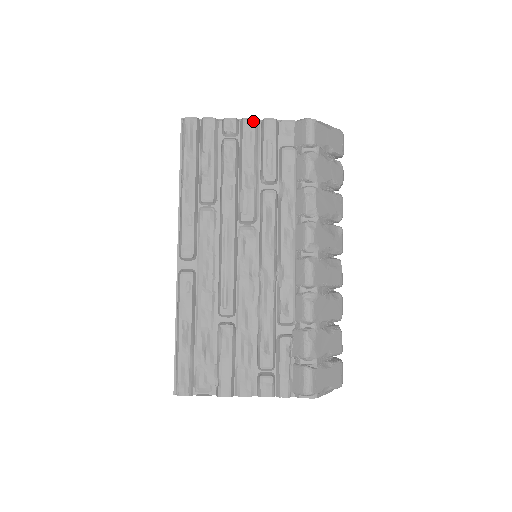
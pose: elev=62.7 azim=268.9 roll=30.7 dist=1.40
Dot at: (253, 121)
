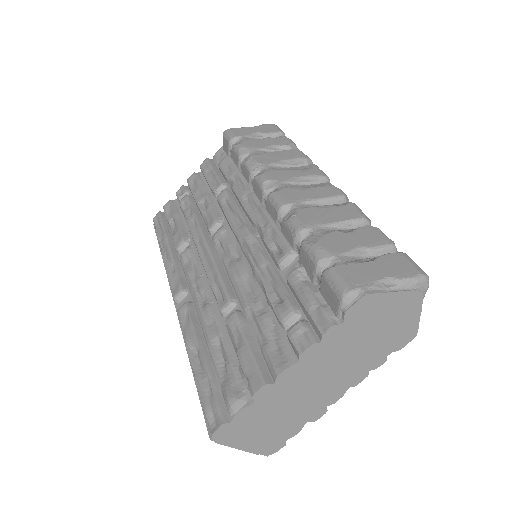
Dot at: (193, 174)
